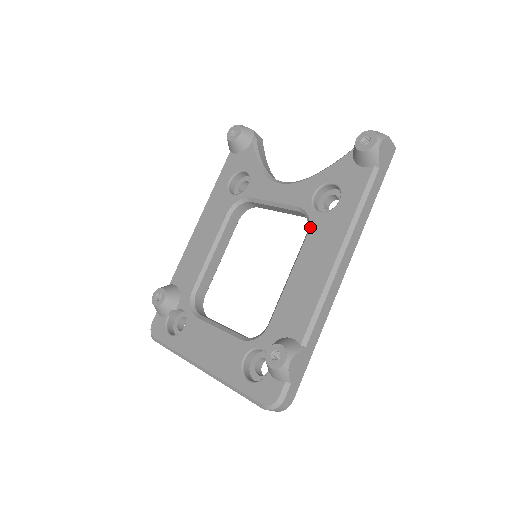
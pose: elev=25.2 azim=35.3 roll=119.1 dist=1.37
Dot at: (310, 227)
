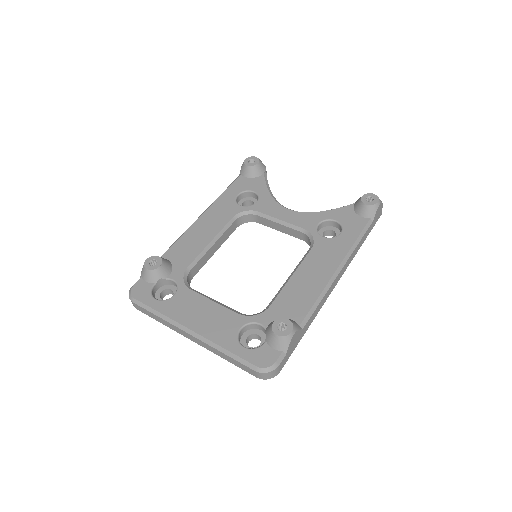
Dot at: (314, 245)
